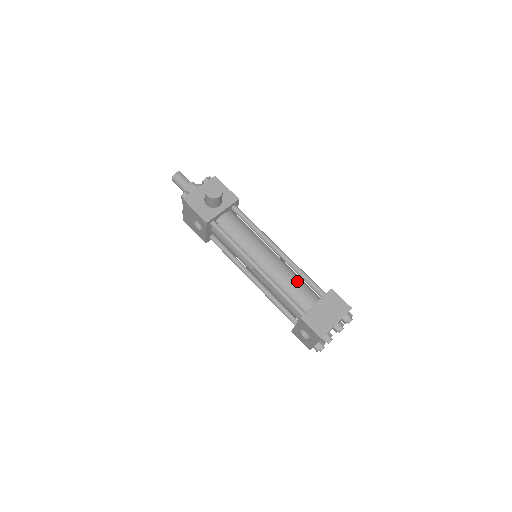
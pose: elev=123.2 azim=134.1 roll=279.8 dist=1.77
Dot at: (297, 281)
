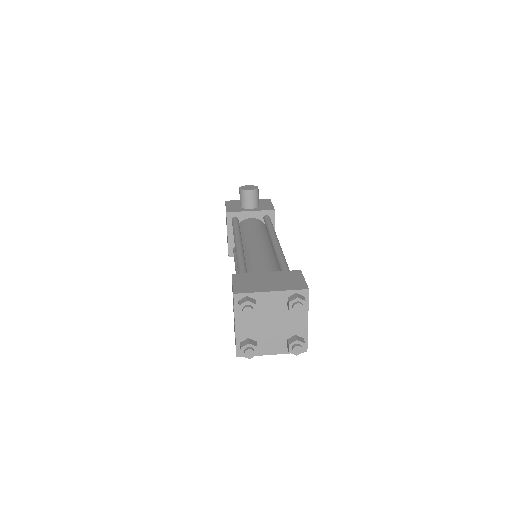
Dot at: (270, 264)
